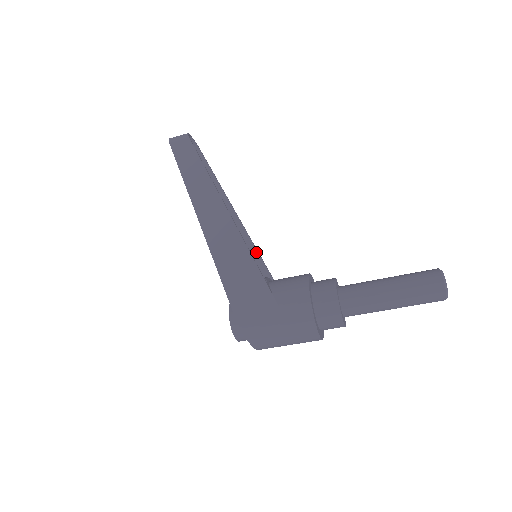
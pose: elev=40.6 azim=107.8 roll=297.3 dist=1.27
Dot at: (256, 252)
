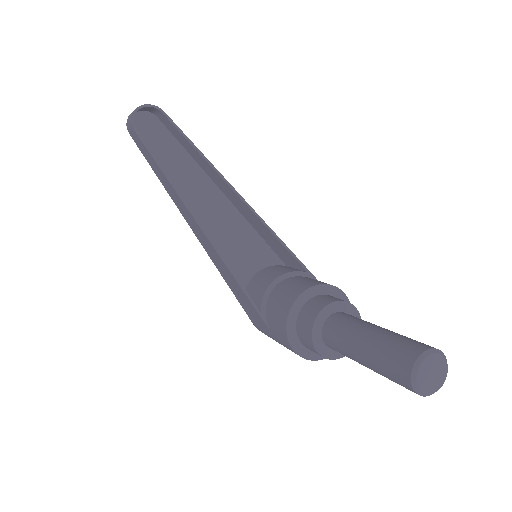
Dot at: (268, 230)
